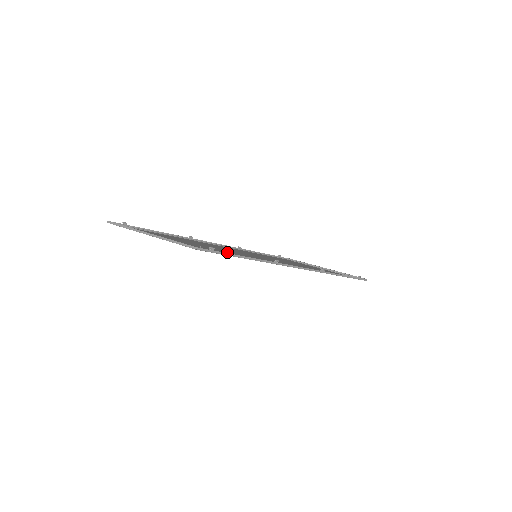
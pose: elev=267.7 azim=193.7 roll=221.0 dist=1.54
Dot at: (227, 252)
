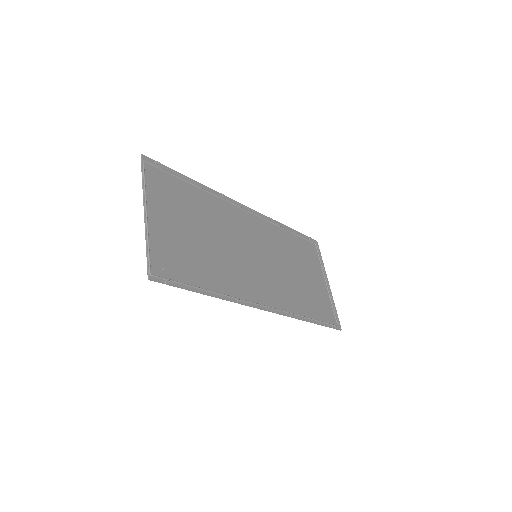
Dot at: (207, 263)
